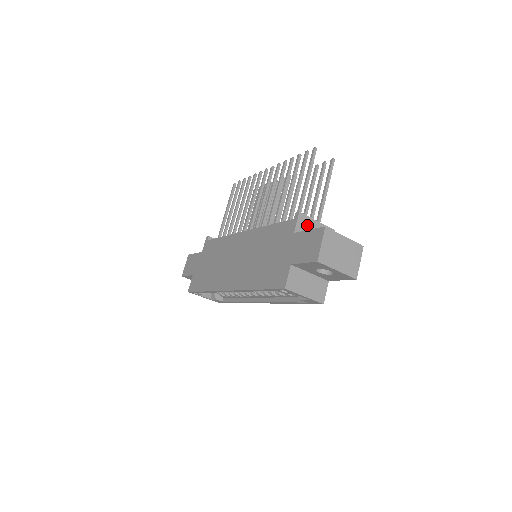
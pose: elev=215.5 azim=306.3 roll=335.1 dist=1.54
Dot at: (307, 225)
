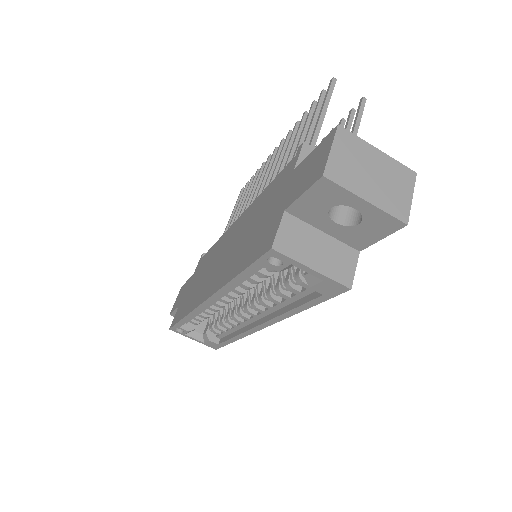
Dot at: occluded
